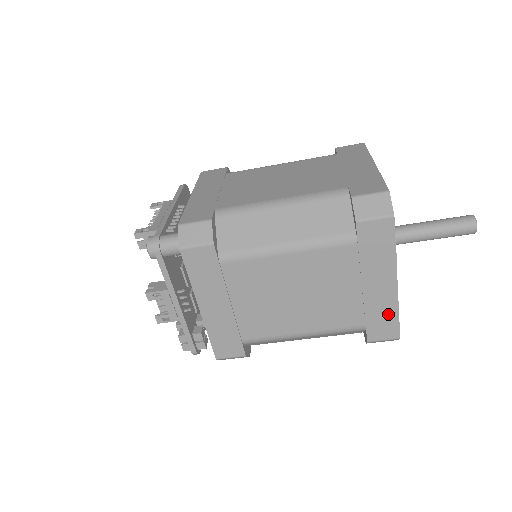
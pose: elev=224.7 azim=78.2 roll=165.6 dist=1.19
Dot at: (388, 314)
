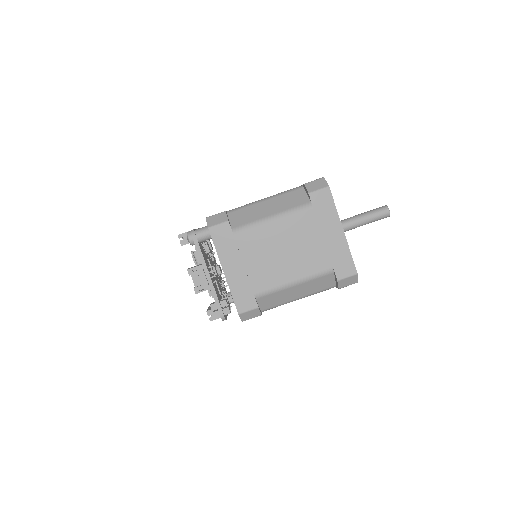
Dot at: (344, 255)
